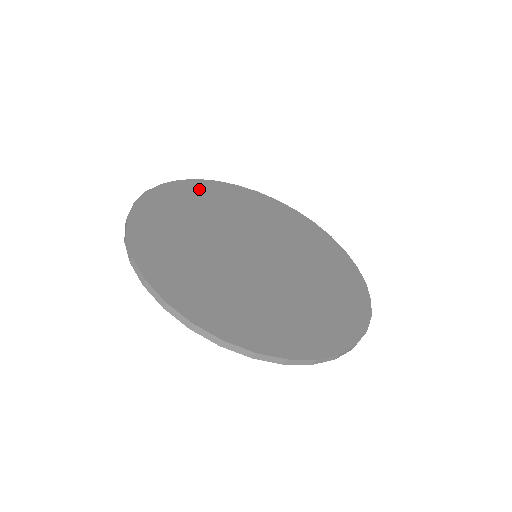
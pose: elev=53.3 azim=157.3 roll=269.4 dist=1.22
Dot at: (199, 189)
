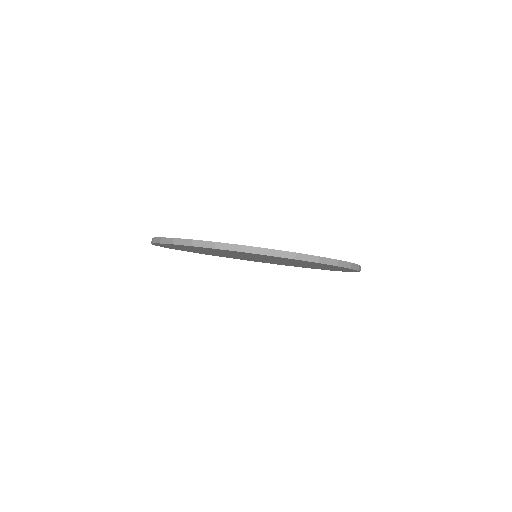
Dot at: occluded
